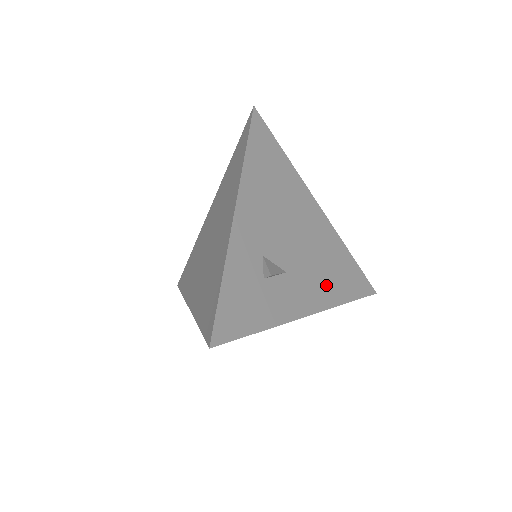
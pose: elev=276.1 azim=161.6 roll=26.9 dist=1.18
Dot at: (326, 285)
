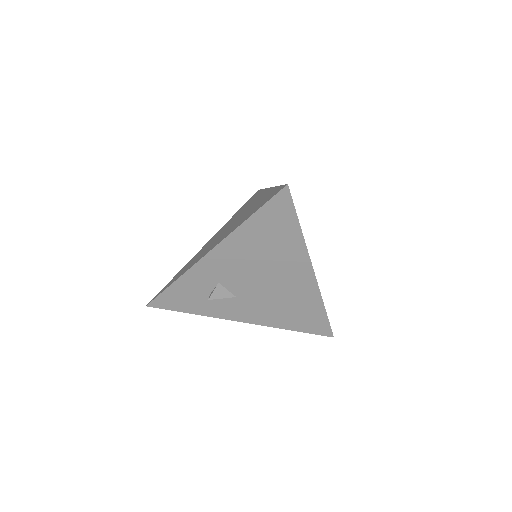
Dot at: (275, 315)
